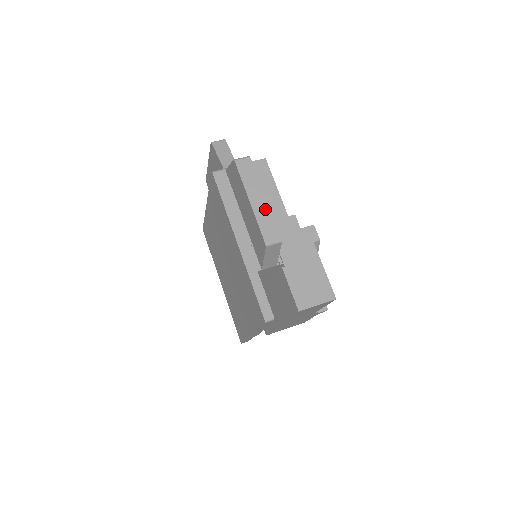
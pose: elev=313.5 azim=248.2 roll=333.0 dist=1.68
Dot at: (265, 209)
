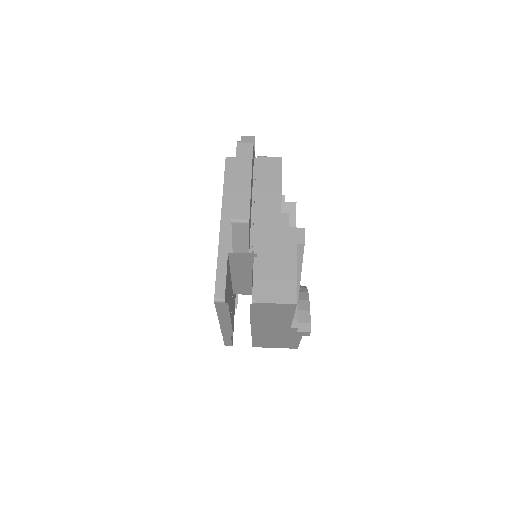
Dot at: (246, 189)
